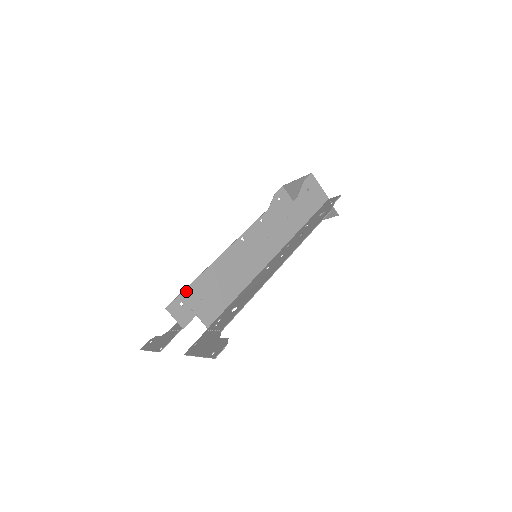
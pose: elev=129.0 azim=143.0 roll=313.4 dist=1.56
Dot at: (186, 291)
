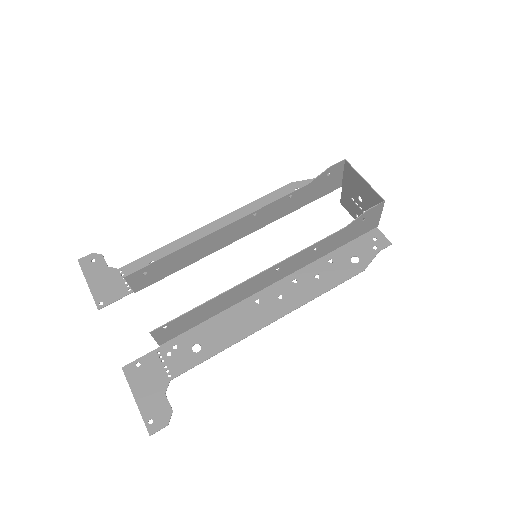
Dot at: (157, 262)
